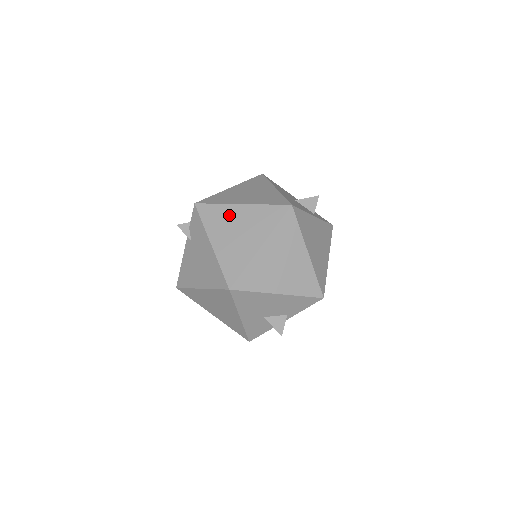
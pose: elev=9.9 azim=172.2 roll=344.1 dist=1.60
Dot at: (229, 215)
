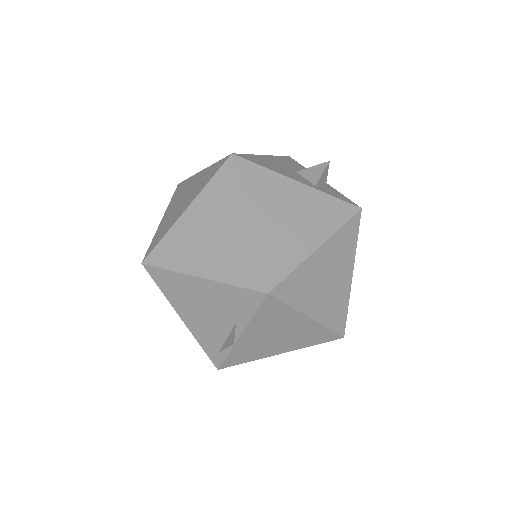
Dot at: (188, 185)
